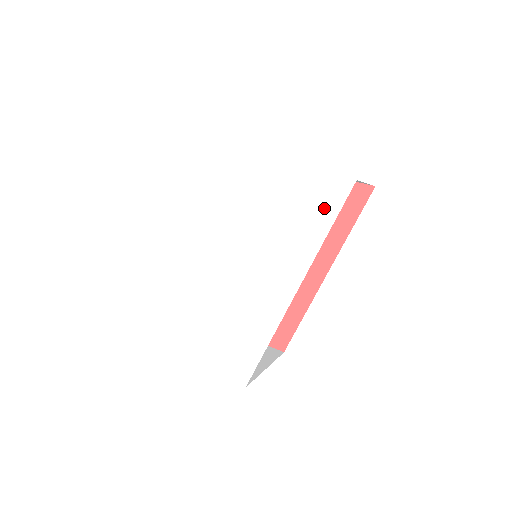
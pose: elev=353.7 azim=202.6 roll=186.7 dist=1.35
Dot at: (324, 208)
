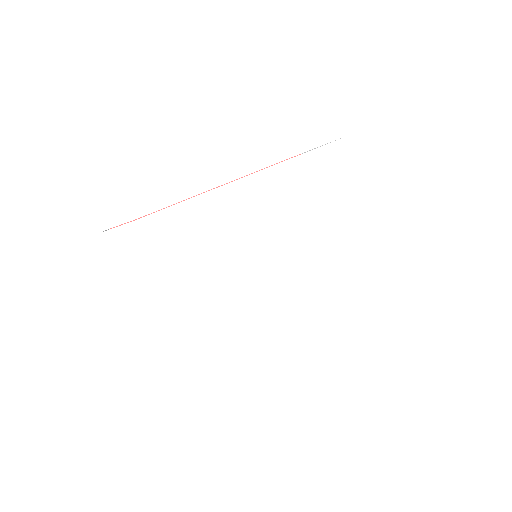
Dot at: (378, 308)
